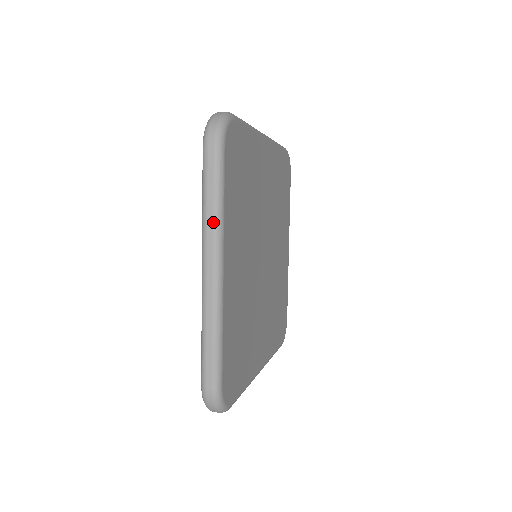
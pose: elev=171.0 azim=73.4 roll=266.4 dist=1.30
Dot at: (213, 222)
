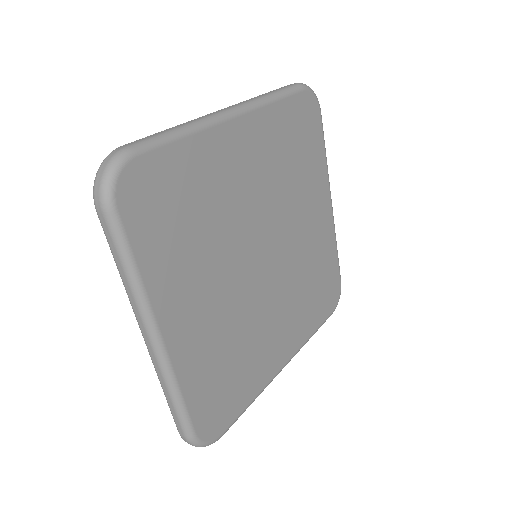
Dot at: (132, 294)
